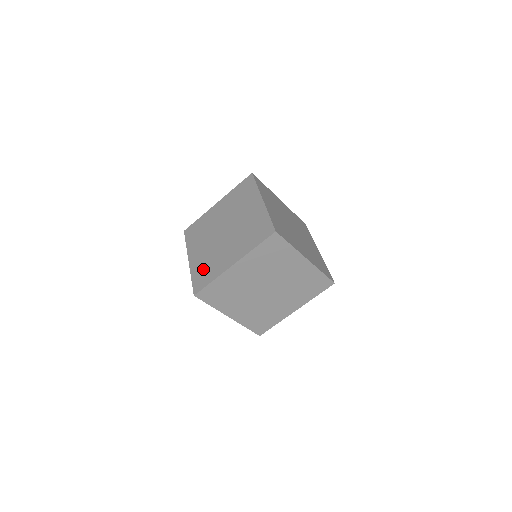
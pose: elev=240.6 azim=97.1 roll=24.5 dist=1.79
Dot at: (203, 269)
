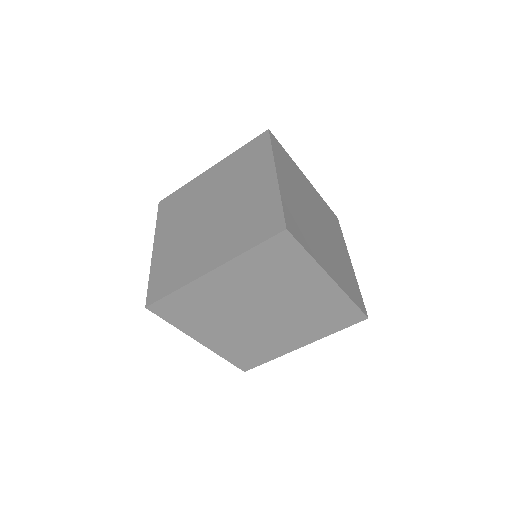
Dot at: (168, 267)
